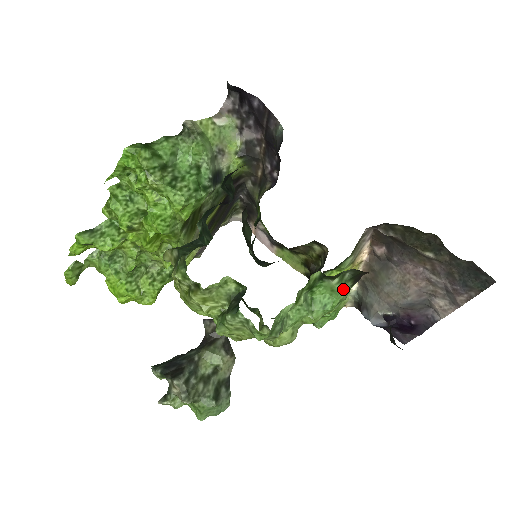
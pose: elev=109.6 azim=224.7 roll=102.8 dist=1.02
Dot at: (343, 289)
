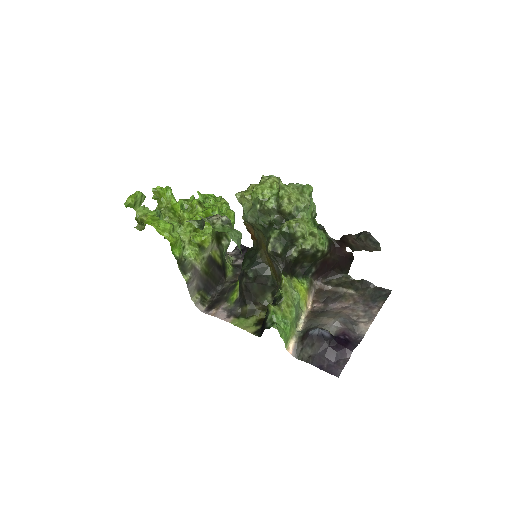
Dot at: (325, 241)
